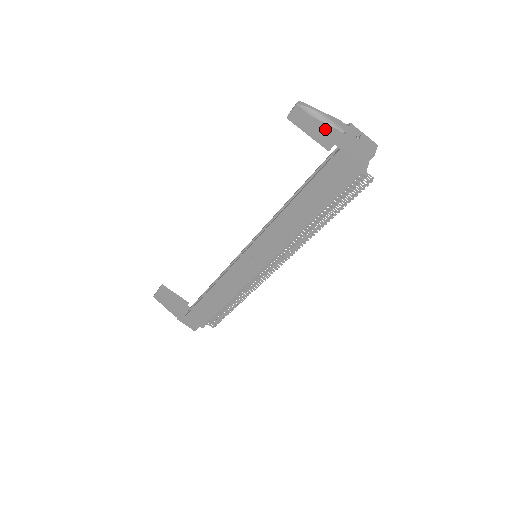
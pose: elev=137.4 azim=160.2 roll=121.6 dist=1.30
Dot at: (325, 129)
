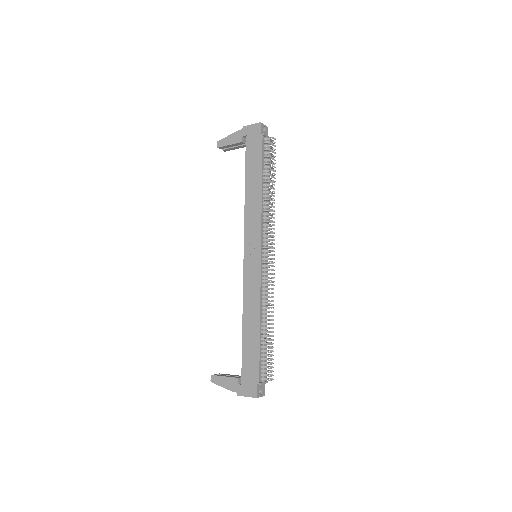
Dot at: (234, 135)
